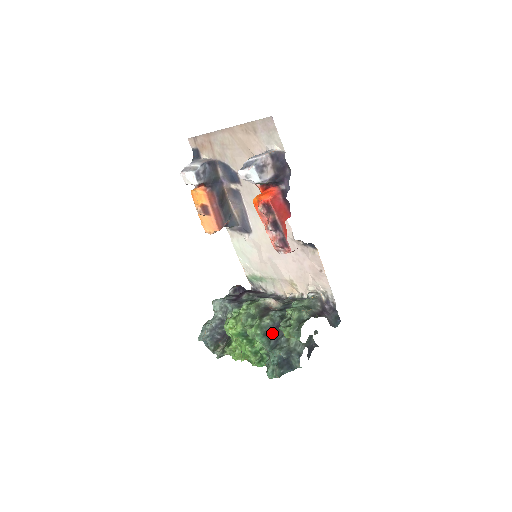
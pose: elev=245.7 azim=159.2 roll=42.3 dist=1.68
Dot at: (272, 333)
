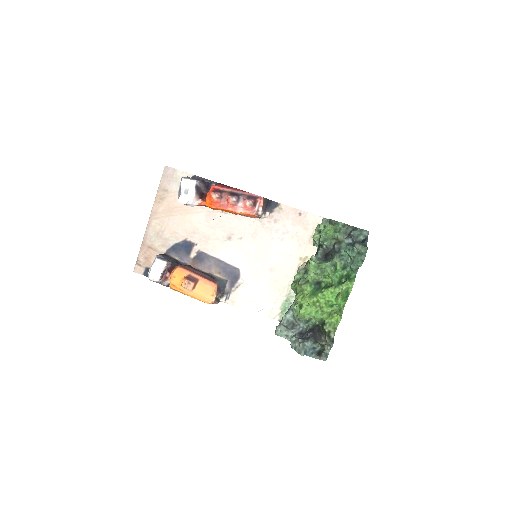
Dot at: (327, 258)
